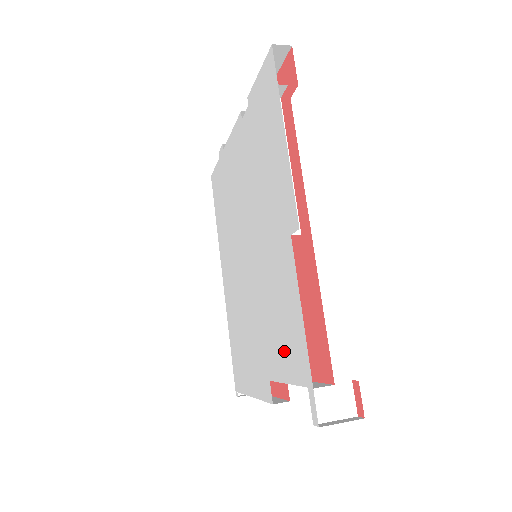
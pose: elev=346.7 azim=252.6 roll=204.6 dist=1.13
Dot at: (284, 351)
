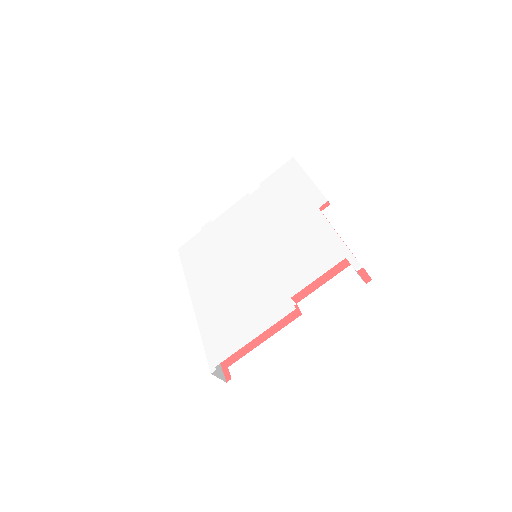
Dot at: (313, 263)
